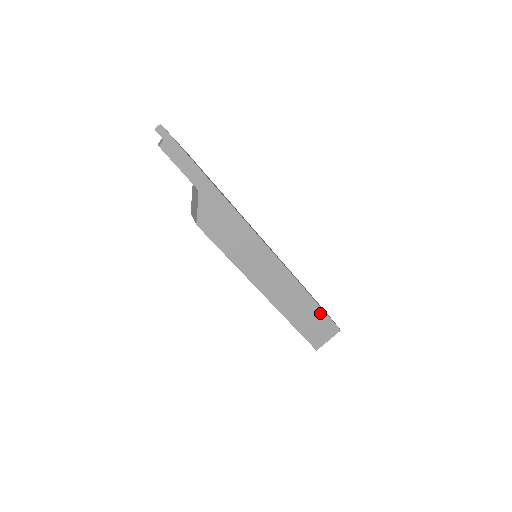
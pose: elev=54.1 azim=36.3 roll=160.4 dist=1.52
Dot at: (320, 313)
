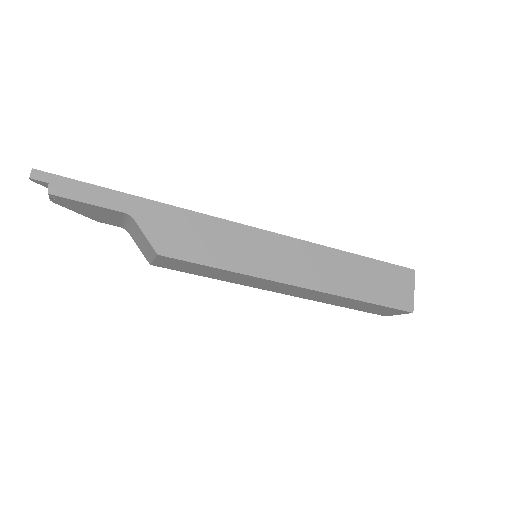
Dot at: (376, 266)
